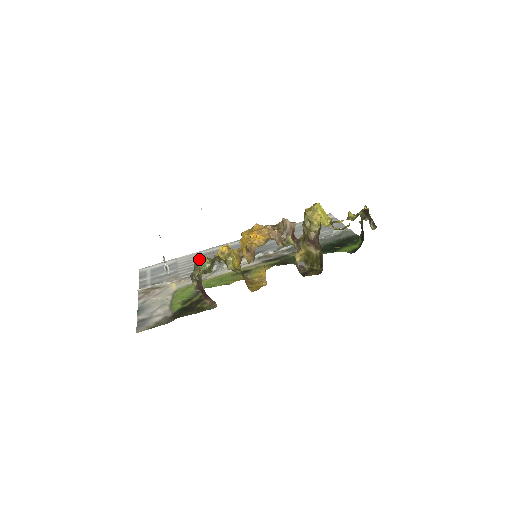
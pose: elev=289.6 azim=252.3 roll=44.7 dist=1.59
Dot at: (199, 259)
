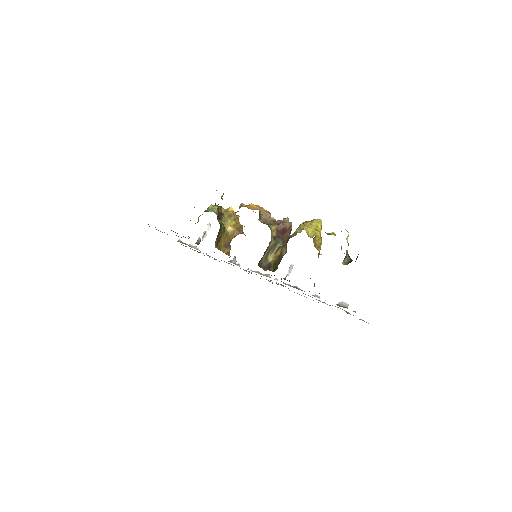
Dot at: (212, 205)
